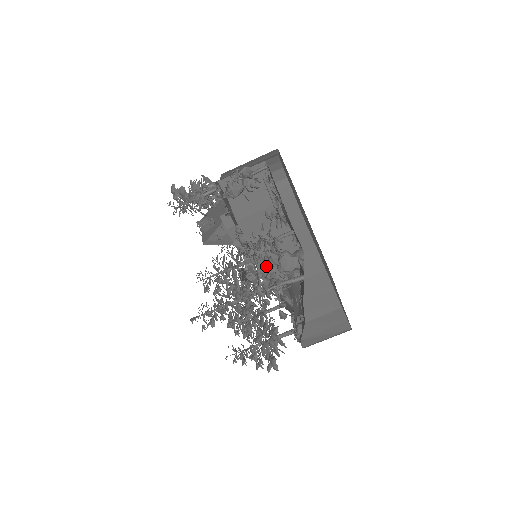
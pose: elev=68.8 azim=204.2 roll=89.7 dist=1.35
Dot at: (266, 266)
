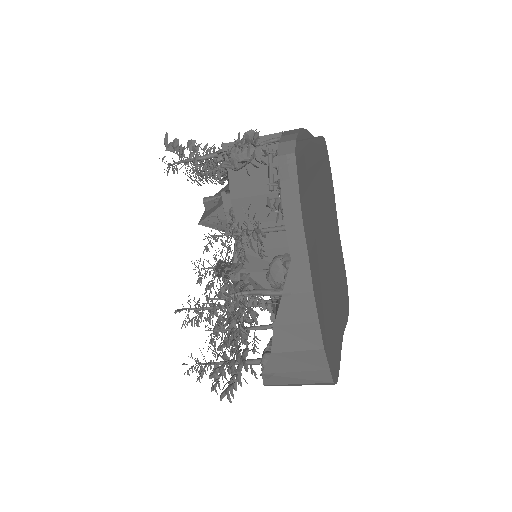
Dot at: (254, 268)
